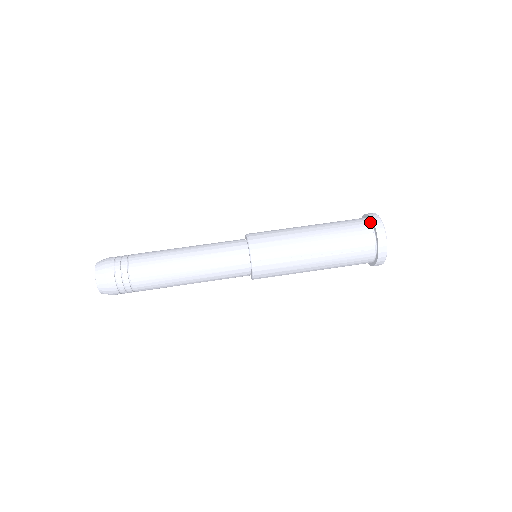
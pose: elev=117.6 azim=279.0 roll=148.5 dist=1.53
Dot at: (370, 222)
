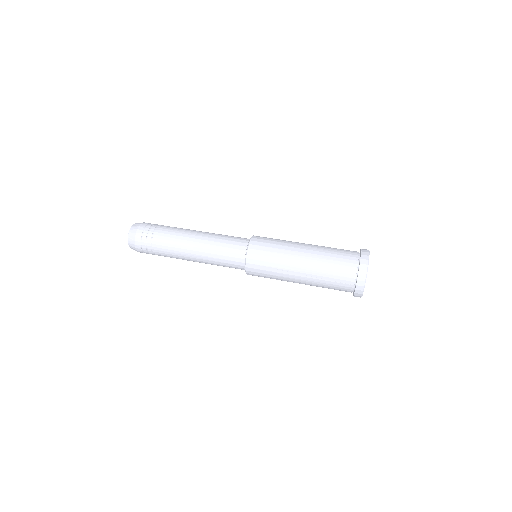
Dot at: (359, 260)
